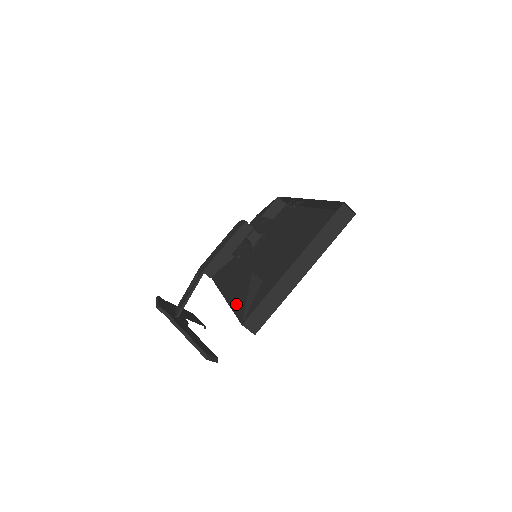
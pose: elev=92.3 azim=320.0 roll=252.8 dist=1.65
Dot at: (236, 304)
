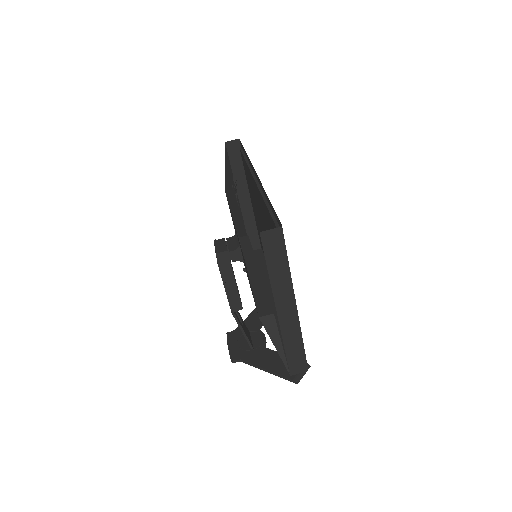
Dot at: occluded
